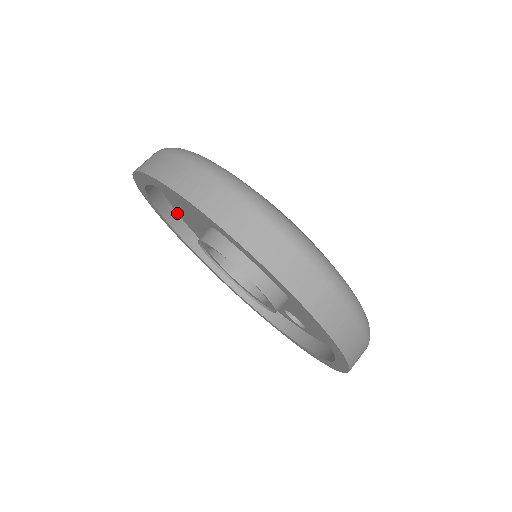
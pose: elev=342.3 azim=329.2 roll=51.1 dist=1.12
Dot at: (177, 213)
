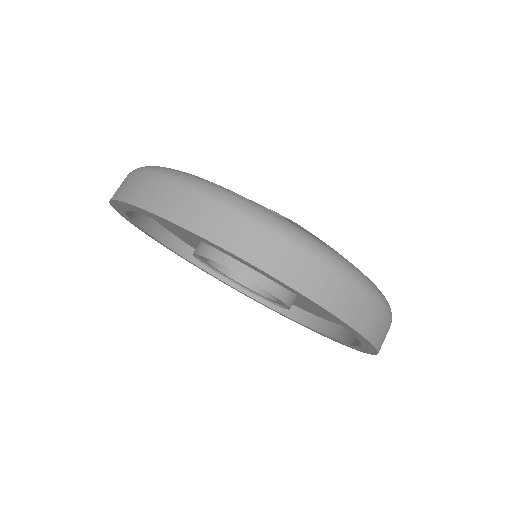
Dot at: occluded
